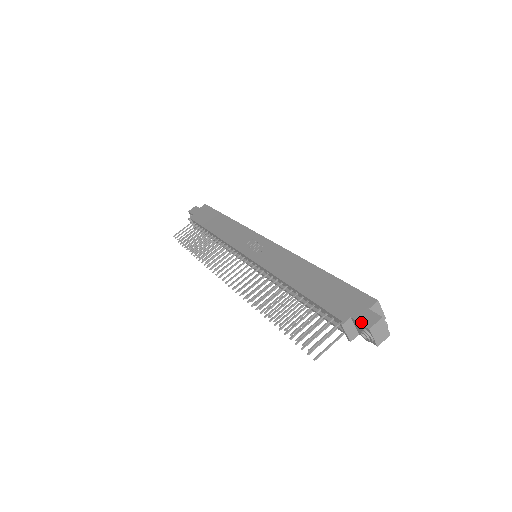
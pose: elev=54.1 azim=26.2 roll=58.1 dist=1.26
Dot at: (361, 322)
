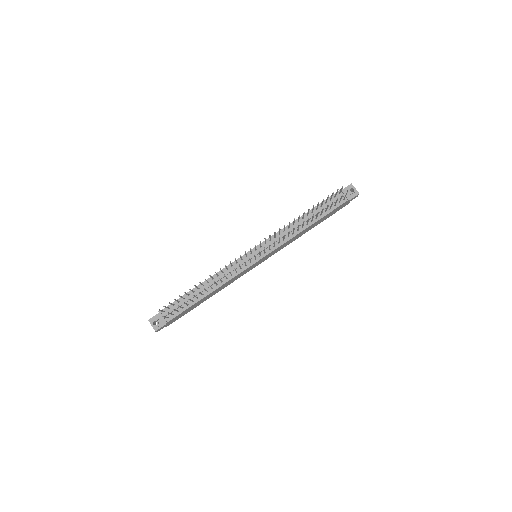
Dot at: (346, 187)
